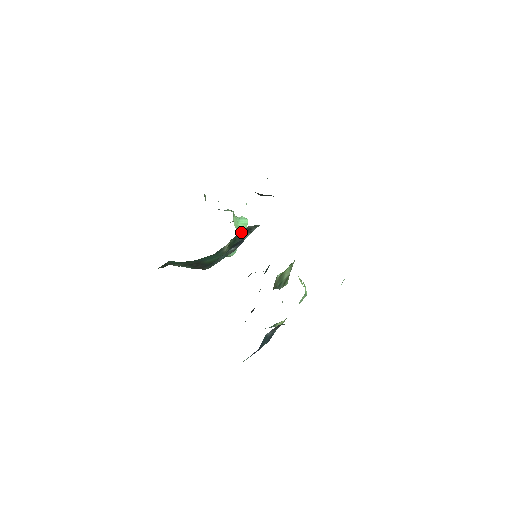
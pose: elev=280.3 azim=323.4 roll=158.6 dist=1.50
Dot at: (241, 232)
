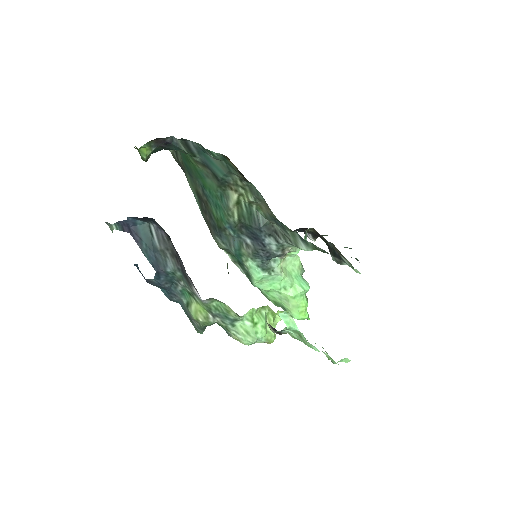
Dot at: (261, 213)
